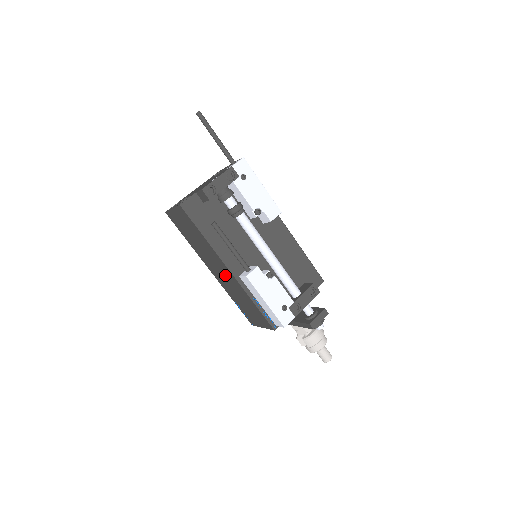
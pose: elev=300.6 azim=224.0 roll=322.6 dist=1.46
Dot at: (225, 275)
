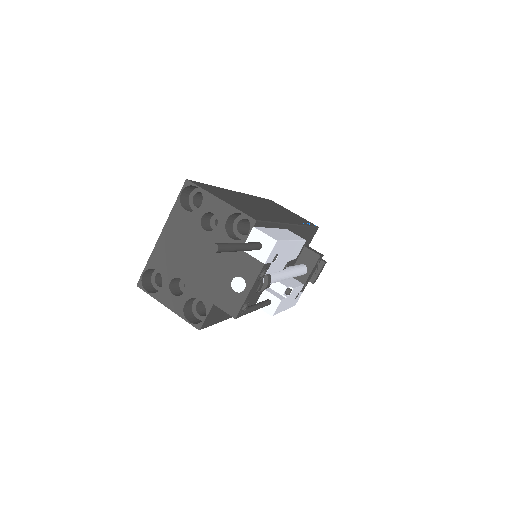
Dot at: occluded
